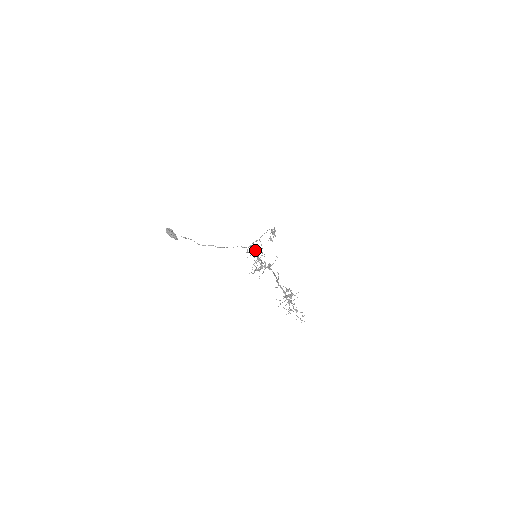
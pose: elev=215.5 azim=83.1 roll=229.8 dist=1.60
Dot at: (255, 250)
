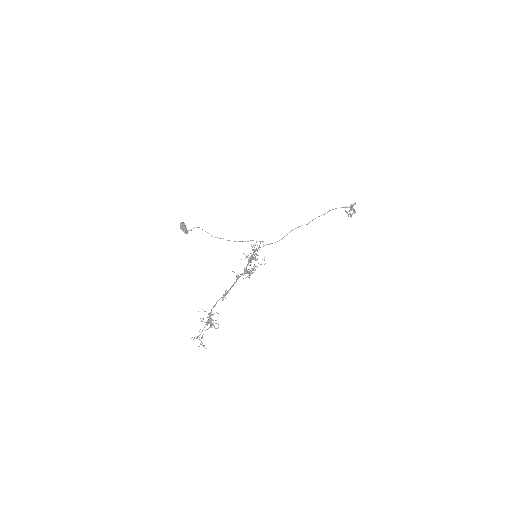
Dot at: (255, 250)
